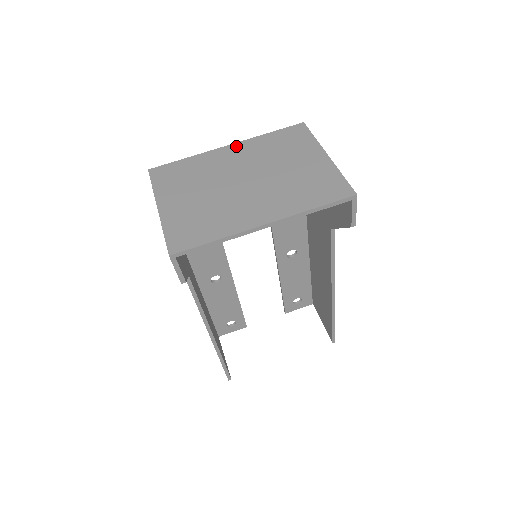
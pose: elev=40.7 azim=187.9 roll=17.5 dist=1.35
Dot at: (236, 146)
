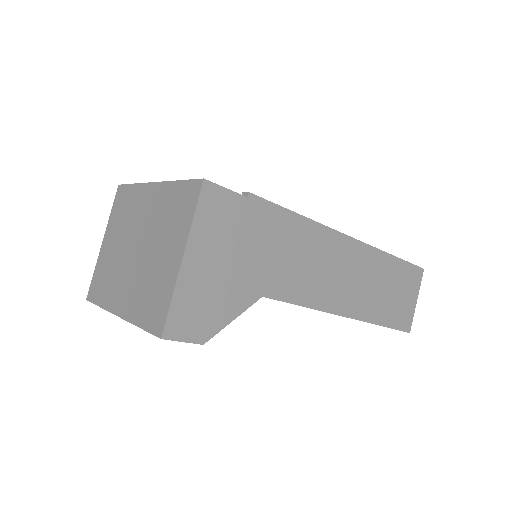
Dot at: (156, 188)
